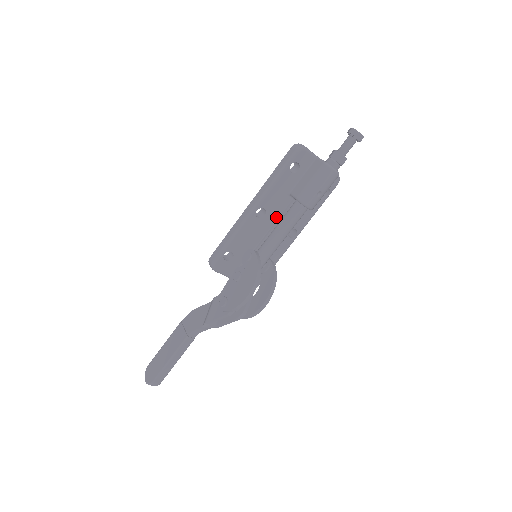
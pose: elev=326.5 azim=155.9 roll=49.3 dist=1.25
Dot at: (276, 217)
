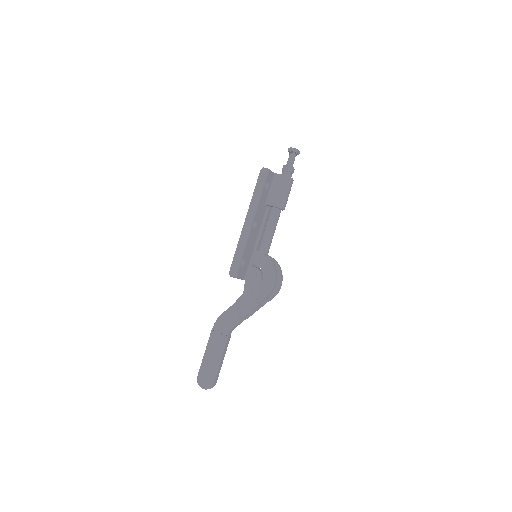
Dot at: (261, 223)
